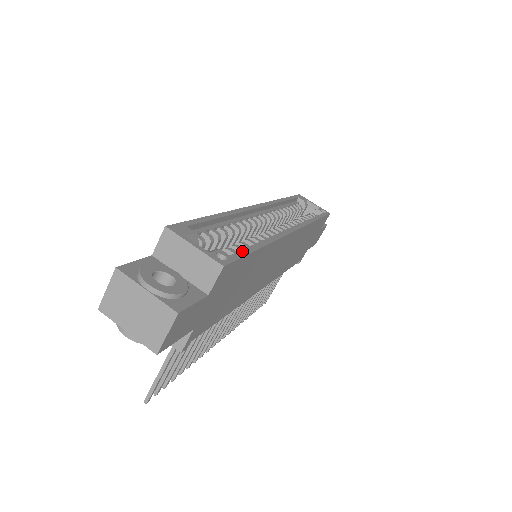
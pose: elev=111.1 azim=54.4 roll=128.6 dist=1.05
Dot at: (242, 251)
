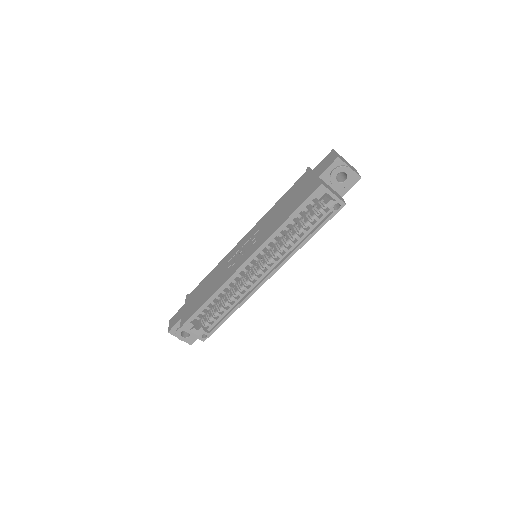
Dot at: (216, 326)
